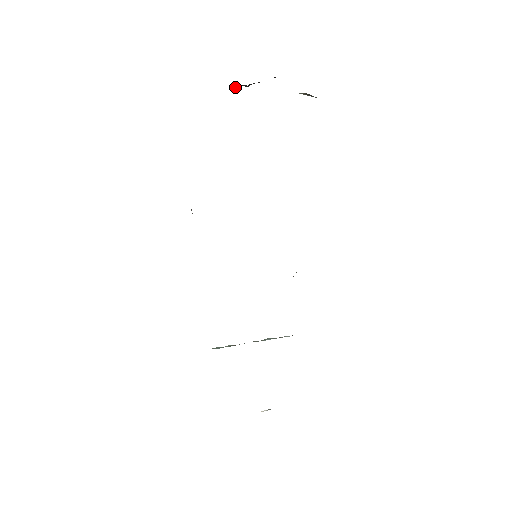
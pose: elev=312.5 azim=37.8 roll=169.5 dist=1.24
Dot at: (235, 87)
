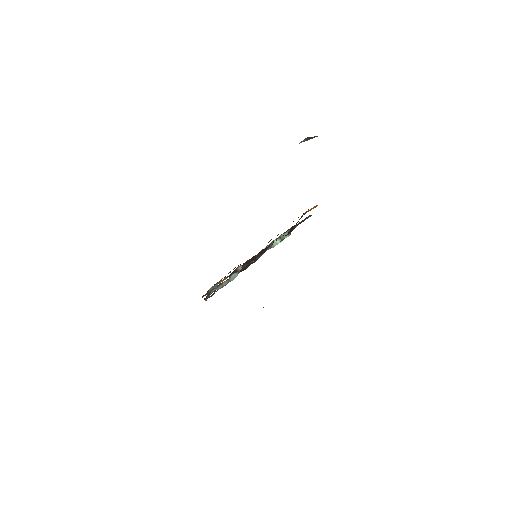
Dot at: occluded
